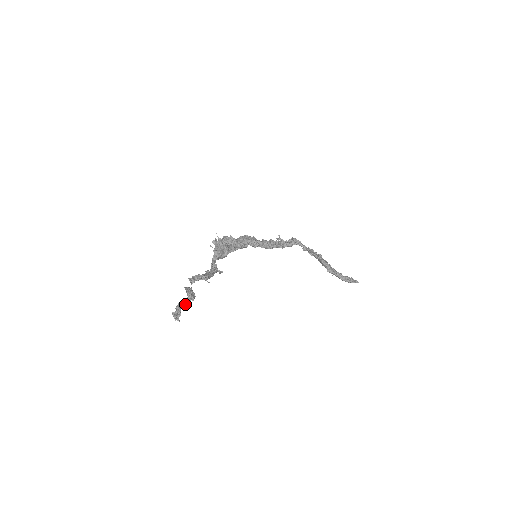
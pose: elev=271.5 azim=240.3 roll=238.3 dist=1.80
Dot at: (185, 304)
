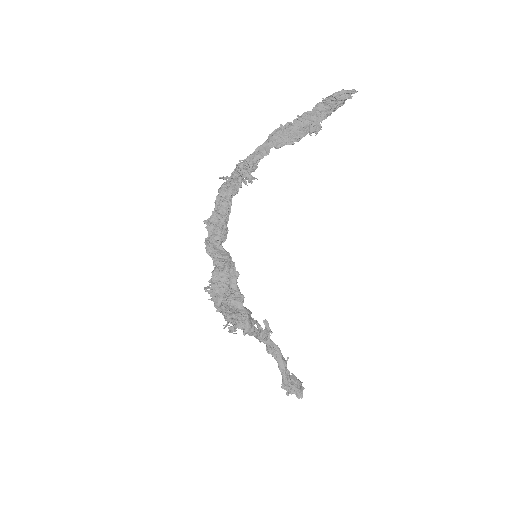
Dot at: (301, 392)
